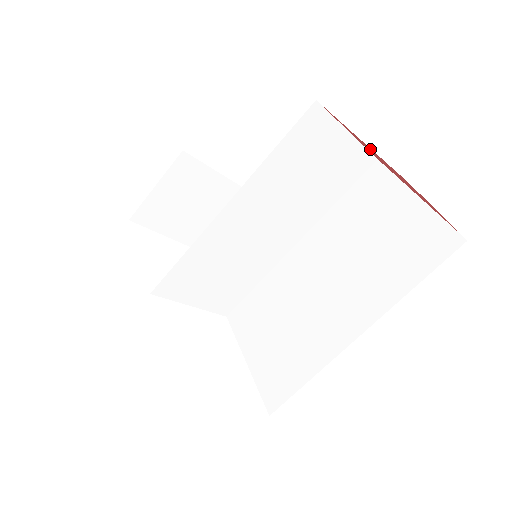
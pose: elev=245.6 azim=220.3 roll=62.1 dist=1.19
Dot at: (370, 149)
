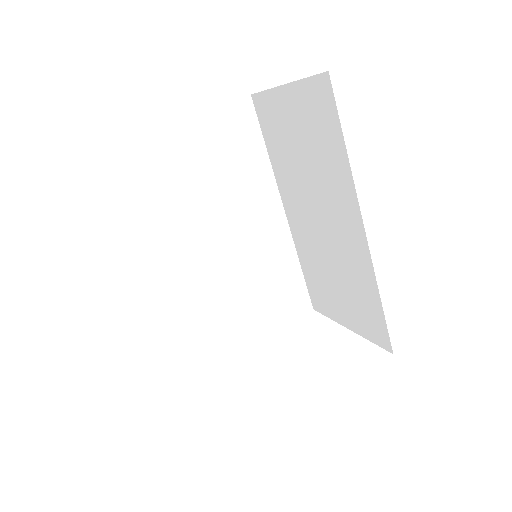
Dot at: occluded
